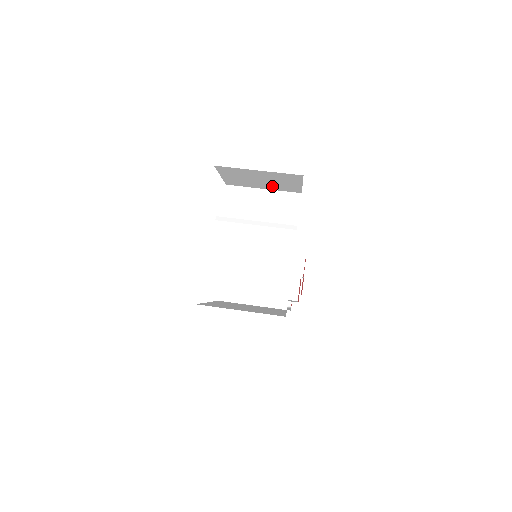
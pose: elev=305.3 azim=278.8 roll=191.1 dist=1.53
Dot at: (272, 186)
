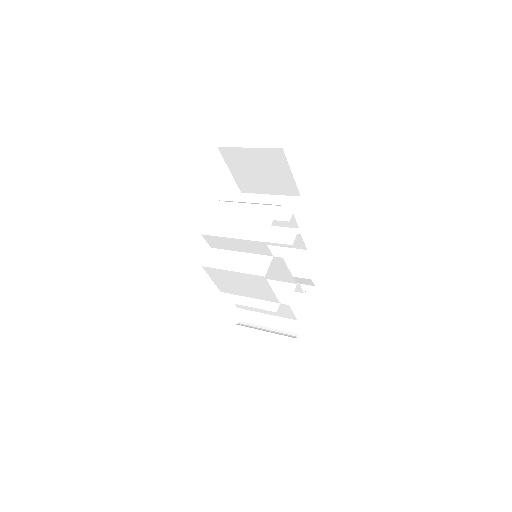
Dot at: (273, 185)
